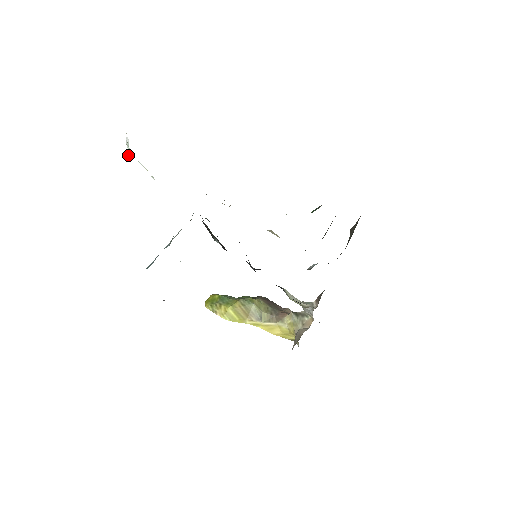
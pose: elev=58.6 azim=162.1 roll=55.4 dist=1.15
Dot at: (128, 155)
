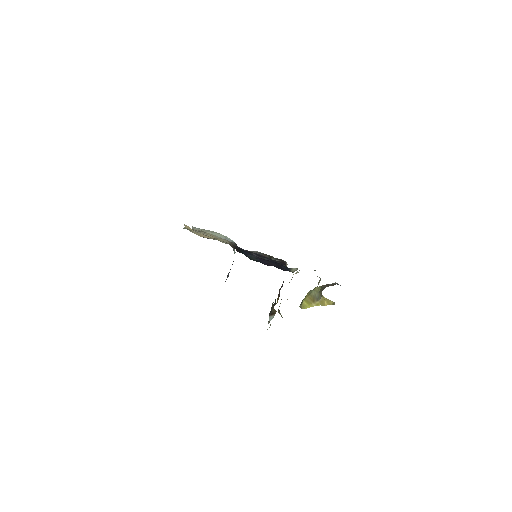
Dot at: occluded
